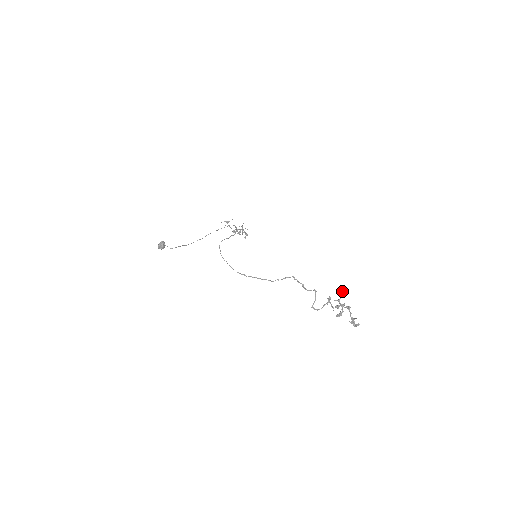
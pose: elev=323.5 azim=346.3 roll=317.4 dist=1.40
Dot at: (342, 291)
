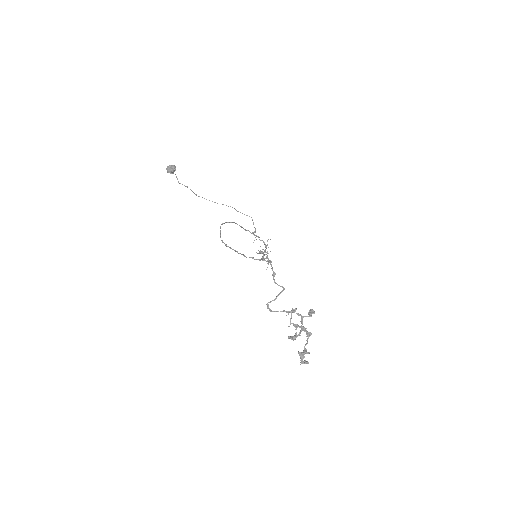
Dot at: (314, 311)
